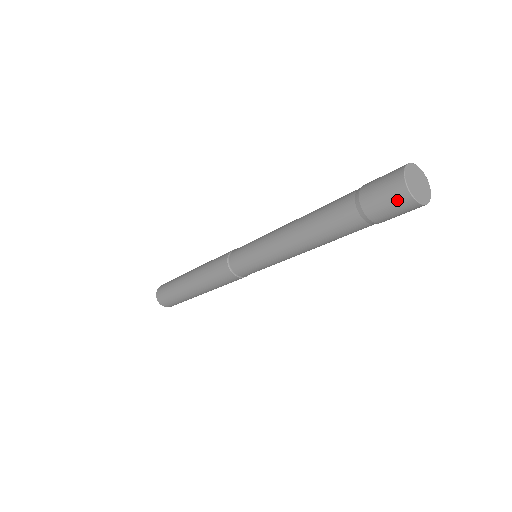
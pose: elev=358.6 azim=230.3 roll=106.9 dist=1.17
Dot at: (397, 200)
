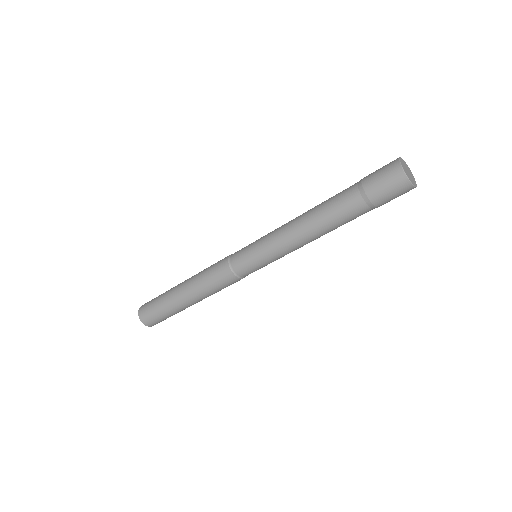
Dot at: (395, 181)
